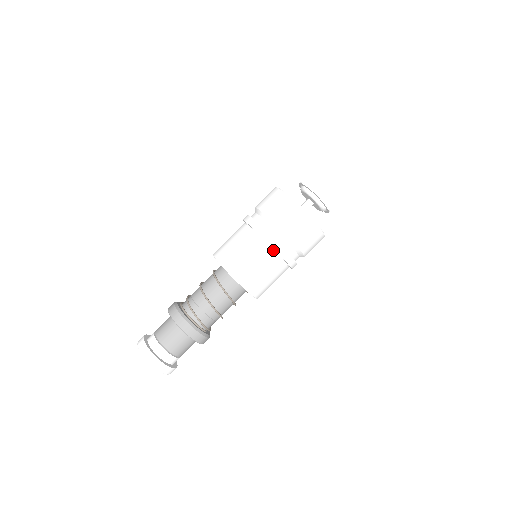
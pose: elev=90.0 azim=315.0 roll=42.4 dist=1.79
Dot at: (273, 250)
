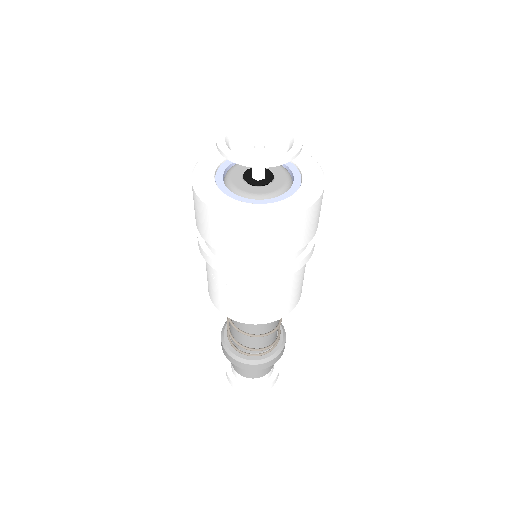
Dot at: occluded
